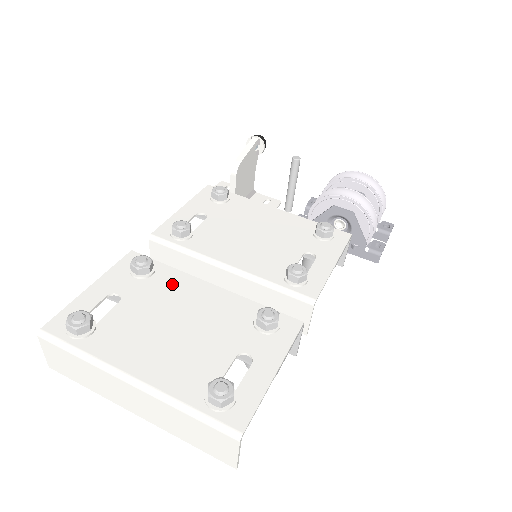
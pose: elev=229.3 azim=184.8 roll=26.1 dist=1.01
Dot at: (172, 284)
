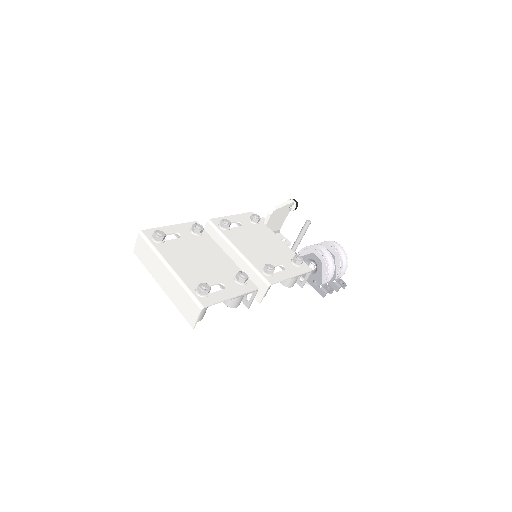
Dot at: (207, 243)
